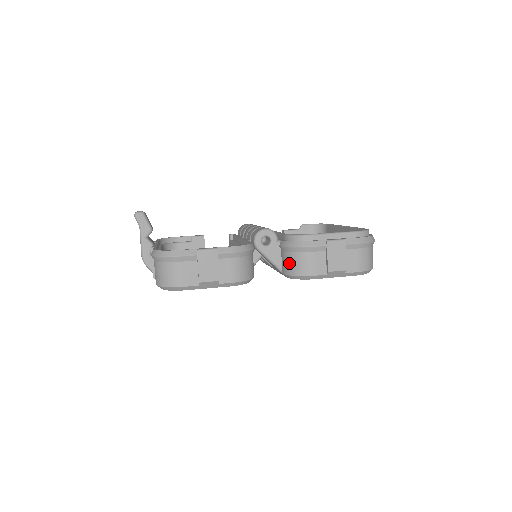
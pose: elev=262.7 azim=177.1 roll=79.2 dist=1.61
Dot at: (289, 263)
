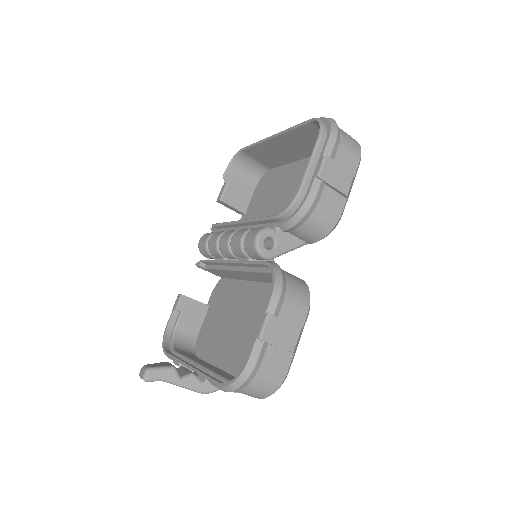
Dot at: (311, 233)
